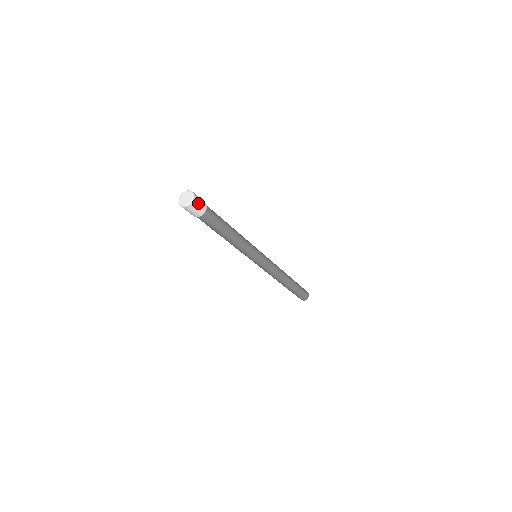
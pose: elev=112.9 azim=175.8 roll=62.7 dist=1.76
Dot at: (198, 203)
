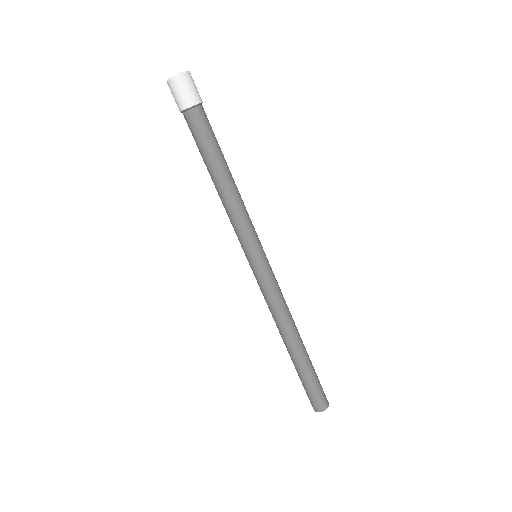
Dot at: (185, 87)
